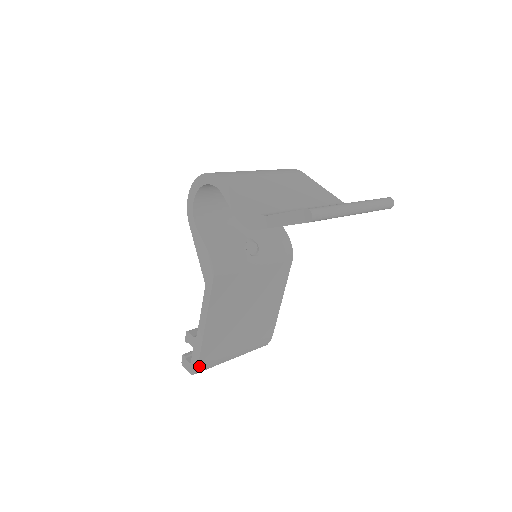
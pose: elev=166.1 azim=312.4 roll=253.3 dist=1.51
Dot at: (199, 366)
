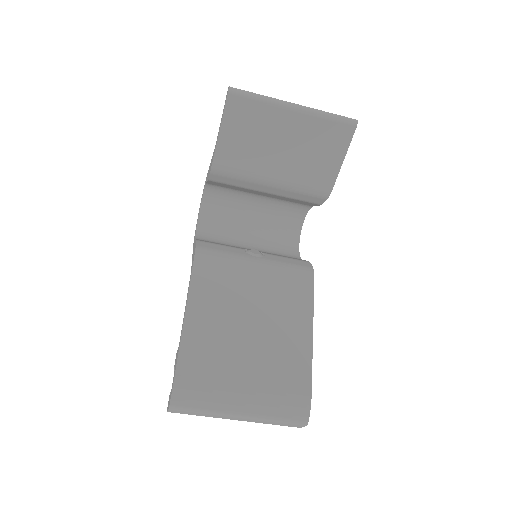
Dot at: (176, 384)
